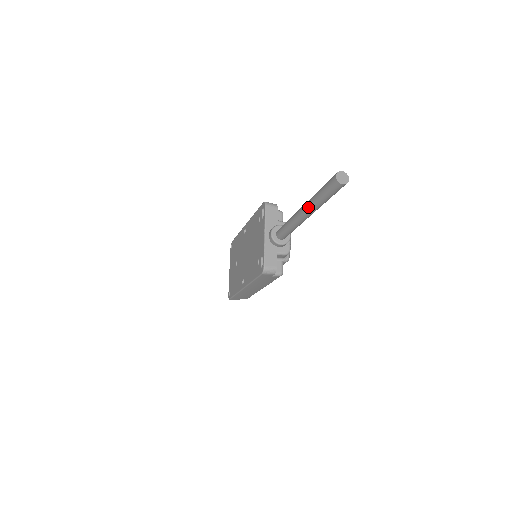
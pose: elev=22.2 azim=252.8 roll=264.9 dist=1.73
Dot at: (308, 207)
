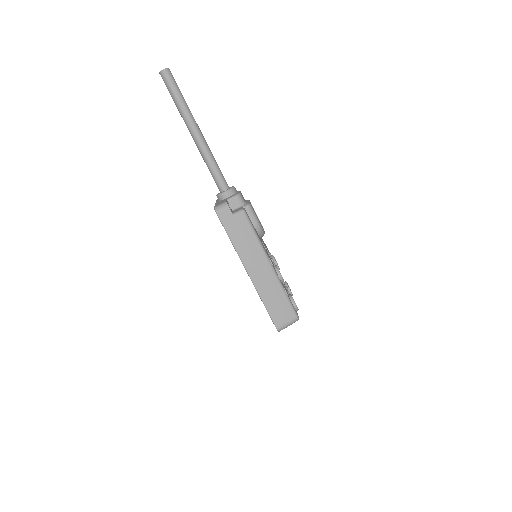
Dot at: (185, 122)
